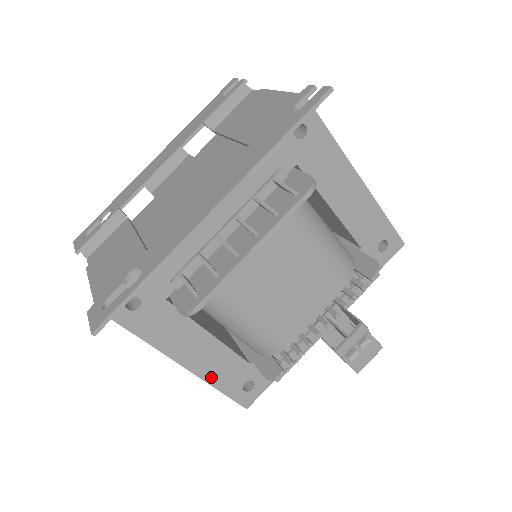
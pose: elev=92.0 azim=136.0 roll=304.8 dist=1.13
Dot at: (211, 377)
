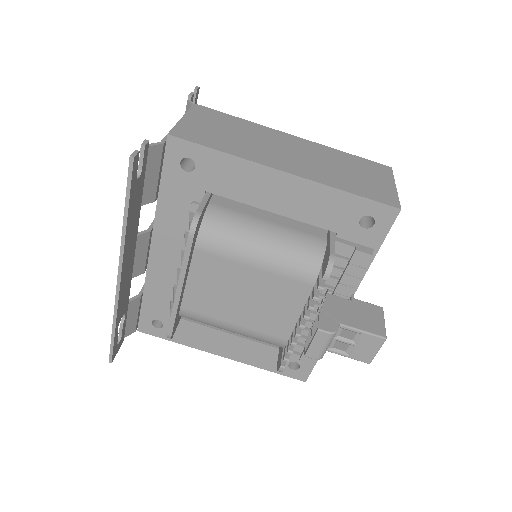
Dot at: (253, 362)
